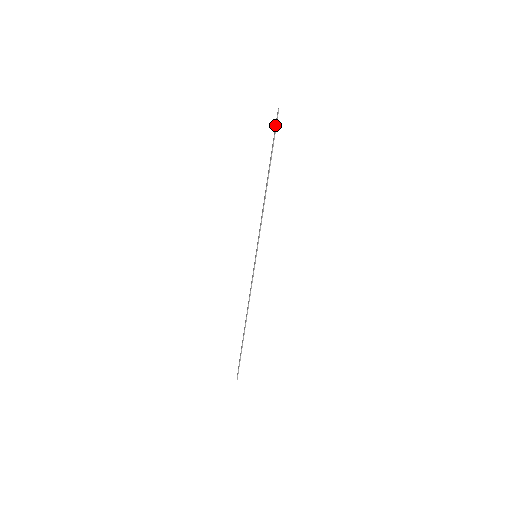
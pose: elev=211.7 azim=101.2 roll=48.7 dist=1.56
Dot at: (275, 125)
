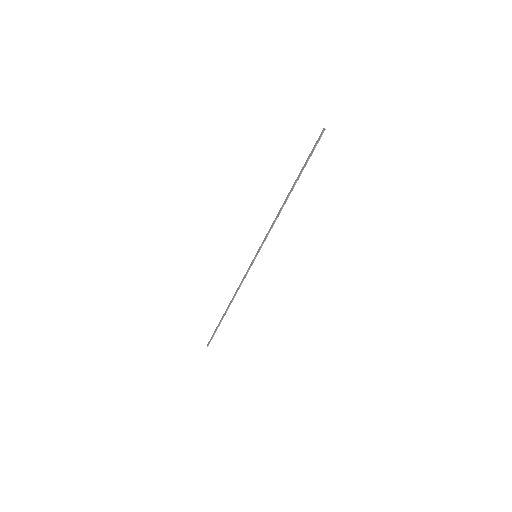
Dot at: (315, 144)
